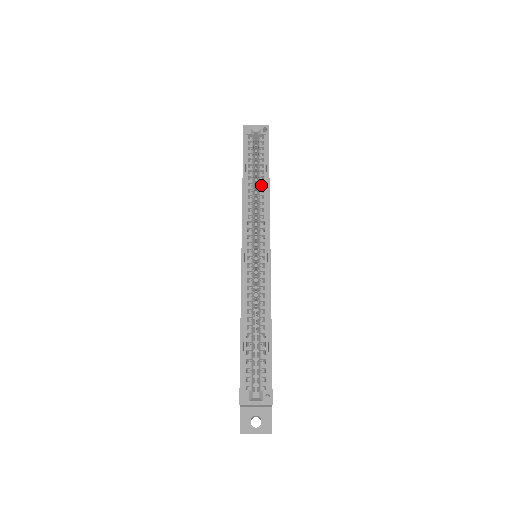
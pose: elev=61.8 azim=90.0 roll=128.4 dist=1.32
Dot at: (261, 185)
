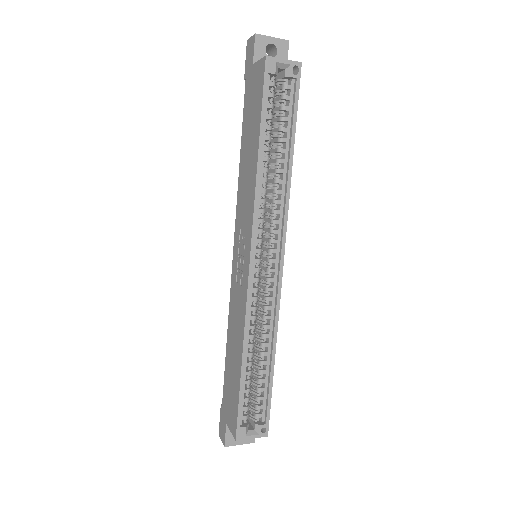
Dot at: (279, 166)
